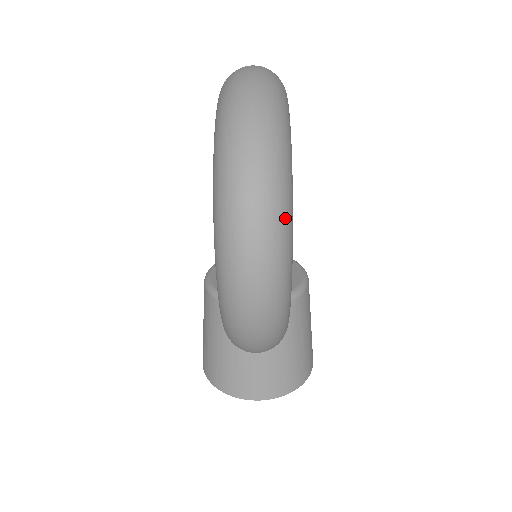
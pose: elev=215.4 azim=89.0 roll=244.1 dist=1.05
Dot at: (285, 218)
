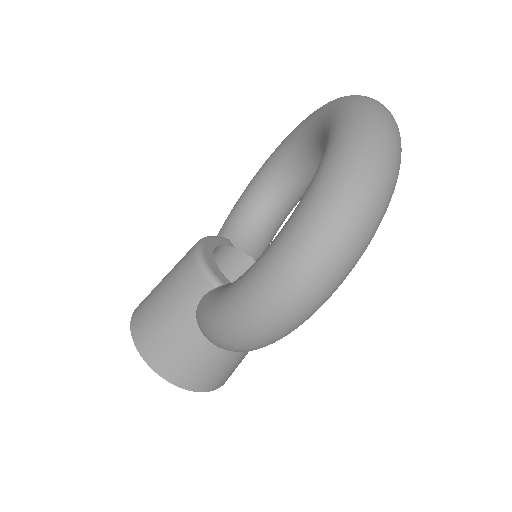
Dot at: (358, 259)
